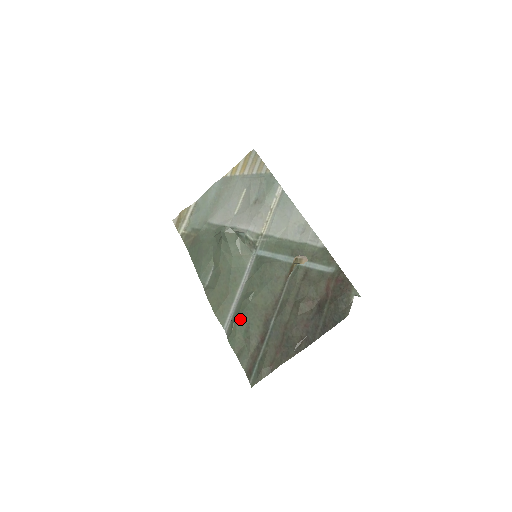
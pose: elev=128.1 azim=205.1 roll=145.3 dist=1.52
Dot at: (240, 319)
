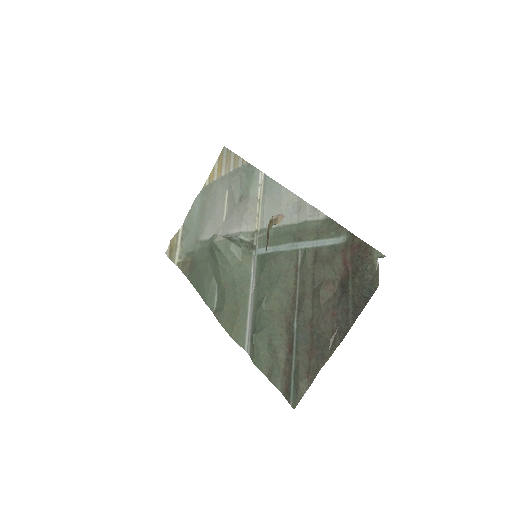
Dot at: (259, 333)
